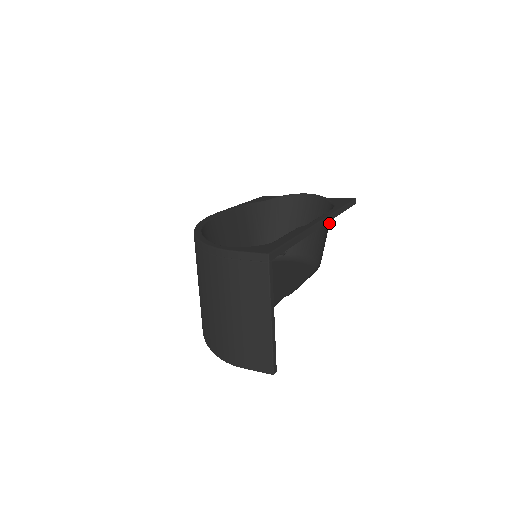
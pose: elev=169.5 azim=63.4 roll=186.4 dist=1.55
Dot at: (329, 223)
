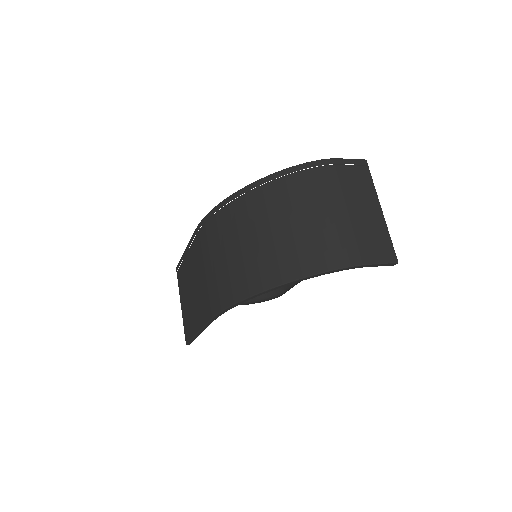
Dot at: occluded
